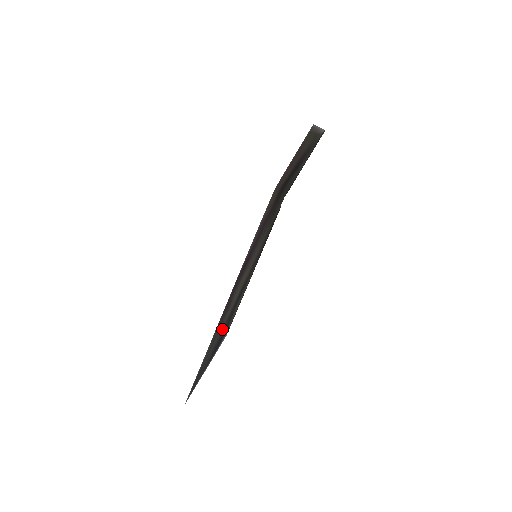
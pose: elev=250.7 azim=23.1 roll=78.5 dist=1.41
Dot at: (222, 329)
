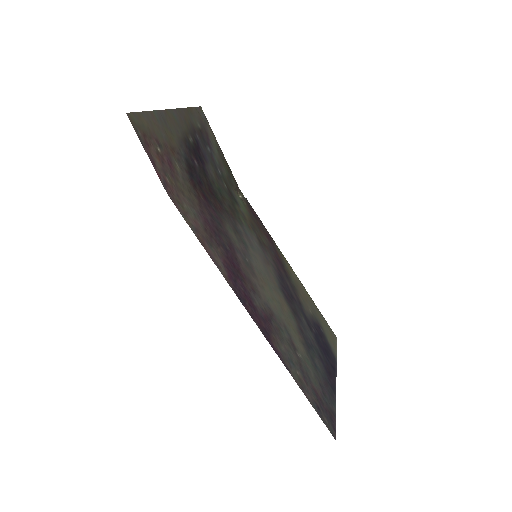
Dot at: (303, 341)
